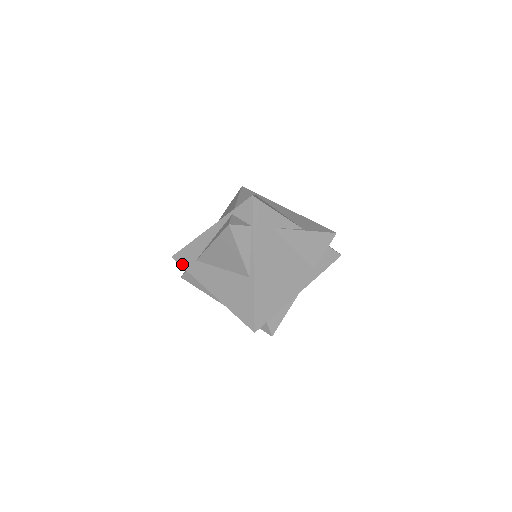
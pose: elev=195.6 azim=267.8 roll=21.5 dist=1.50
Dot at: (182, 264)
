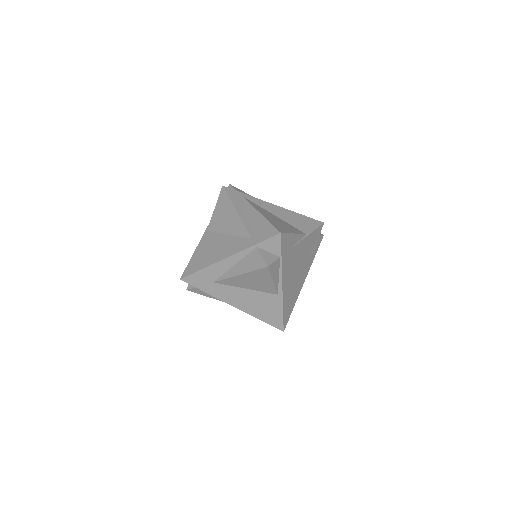
Dot at: (195, 285)
